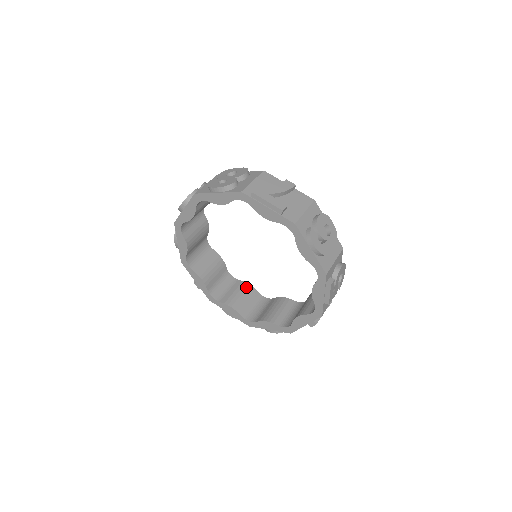
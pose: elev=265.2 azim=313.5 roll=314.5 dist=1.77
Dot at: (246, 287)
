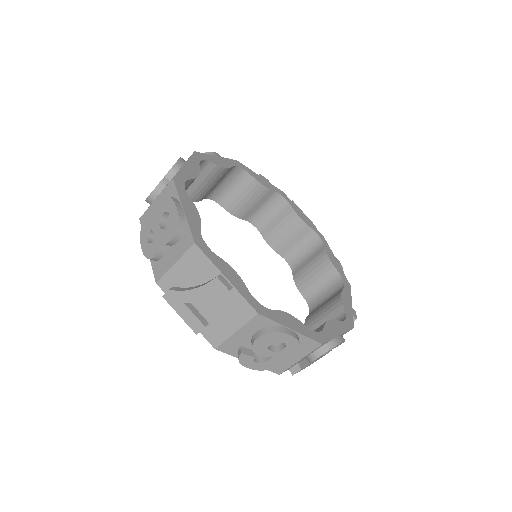
Dot at: (294, 221)
